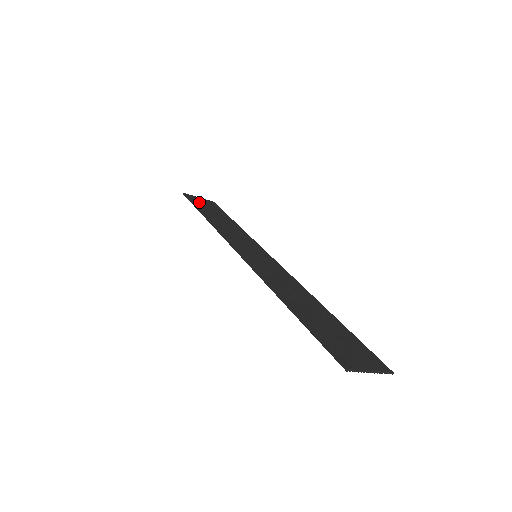
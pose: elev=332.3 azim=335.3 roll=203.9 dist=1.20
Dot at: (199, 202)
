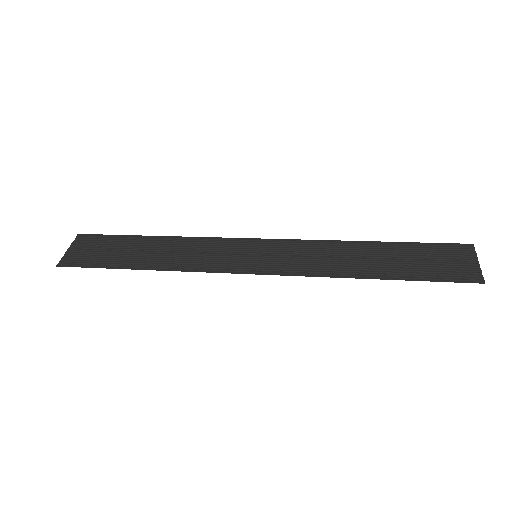
Dot at: (89, 256)
